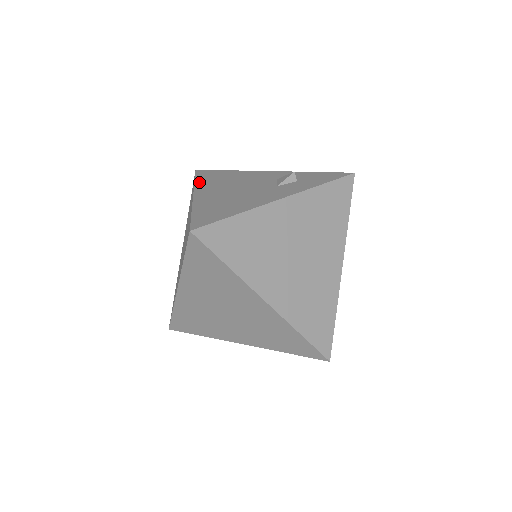
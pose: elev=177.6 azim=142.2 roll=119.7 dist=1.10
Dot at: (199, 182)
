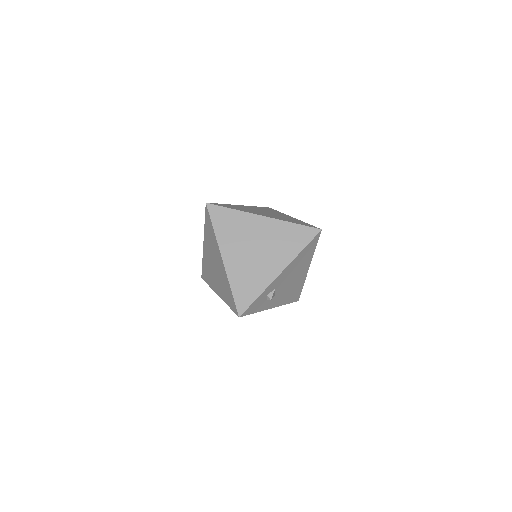
Dot at: occluded
